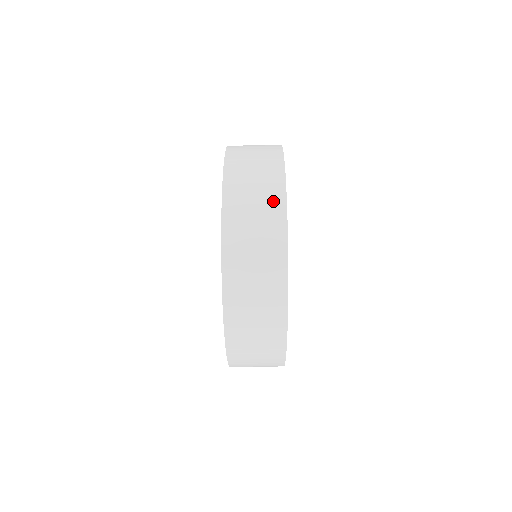
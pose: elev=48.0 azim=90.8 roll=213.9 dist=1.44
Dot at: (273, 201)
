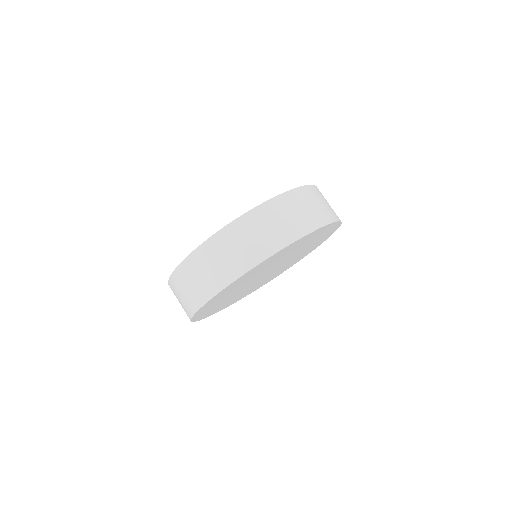
Dot at: (334, 213)
